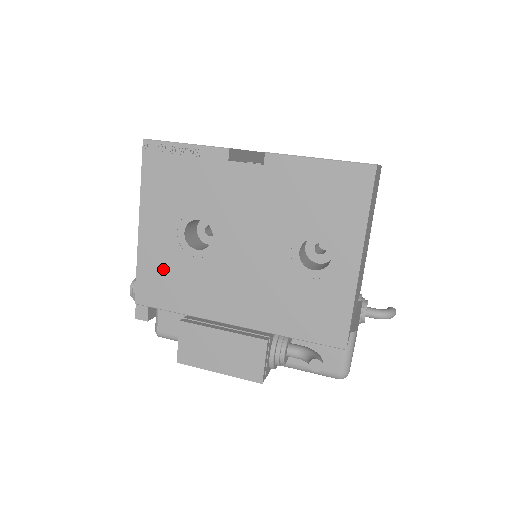
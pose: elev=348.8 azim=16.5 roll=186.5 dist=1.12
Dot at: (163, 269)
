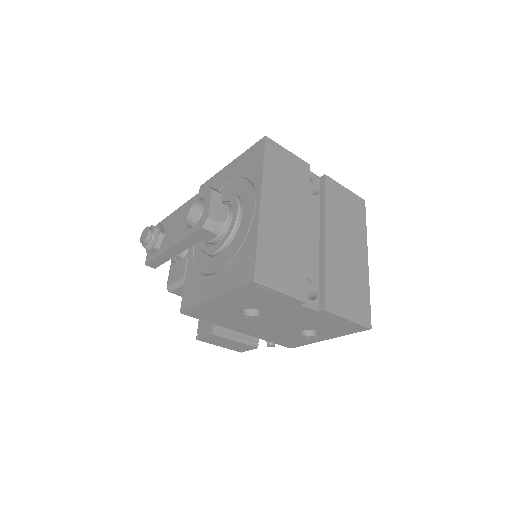
Dot at: (214, 312)
